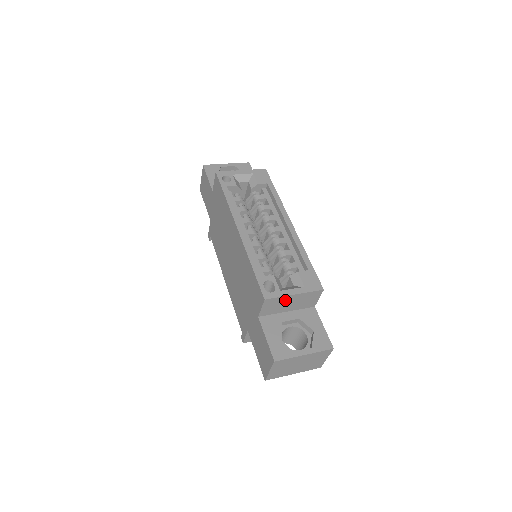
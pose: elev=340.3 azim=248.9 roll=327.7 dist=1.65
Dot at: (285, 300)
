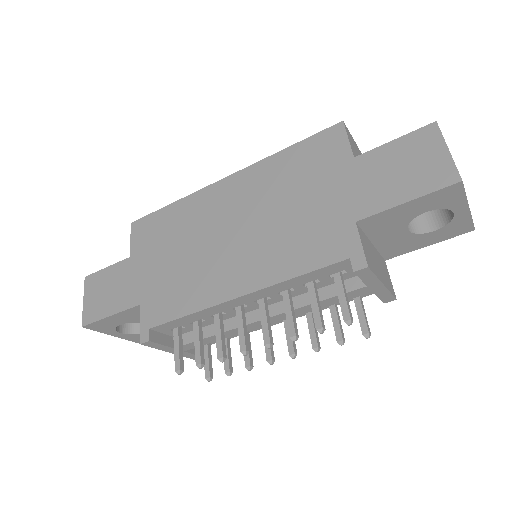
Dot at: (357, 150)
